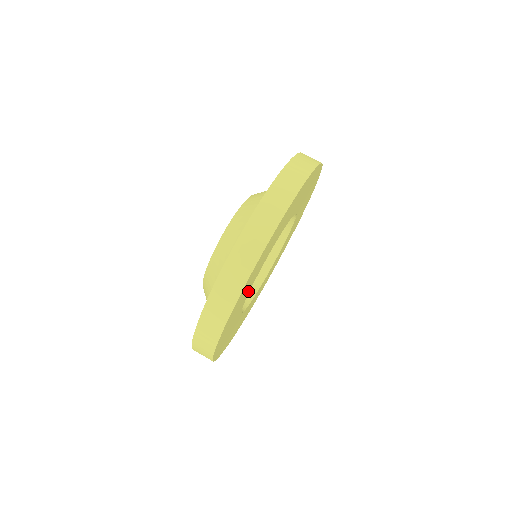
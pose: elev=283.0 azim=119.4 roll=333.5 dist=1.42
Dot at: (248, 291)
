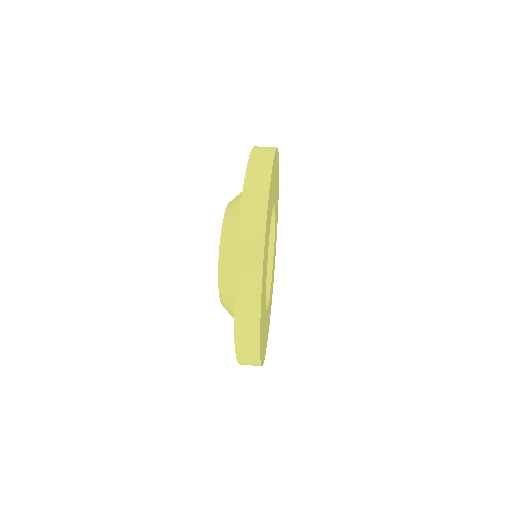
Dot at: (265, 295)
